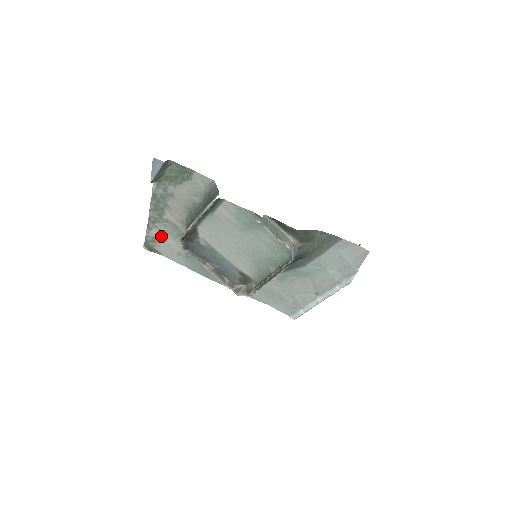
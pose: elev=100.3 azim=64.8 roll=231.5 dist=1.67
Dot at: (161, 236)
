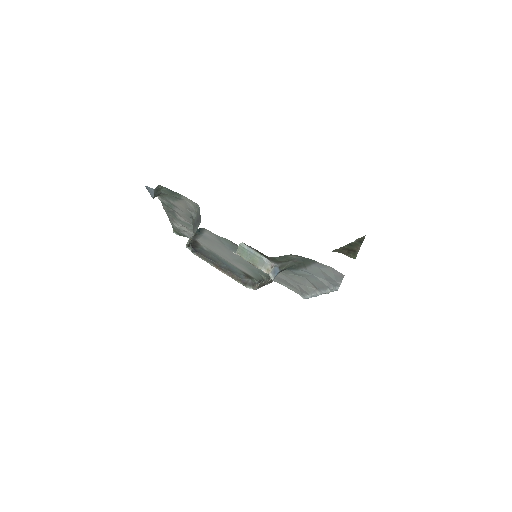
Dot at: (182, 228)
